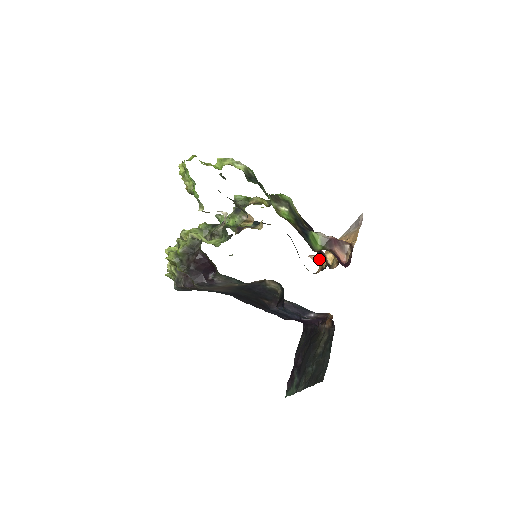
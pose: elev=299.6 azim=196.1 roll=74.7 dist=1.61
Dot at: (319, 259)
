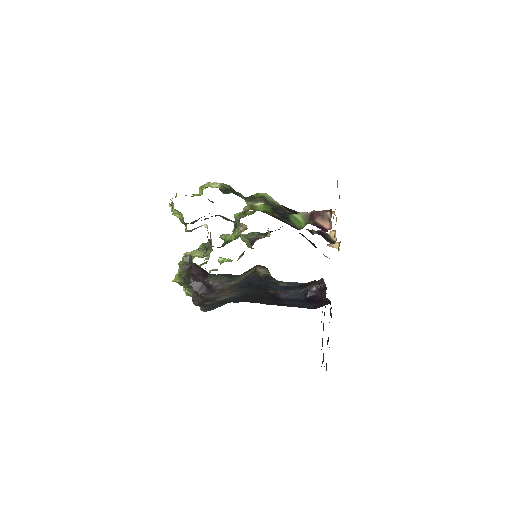
Dot at: (337, 244)
